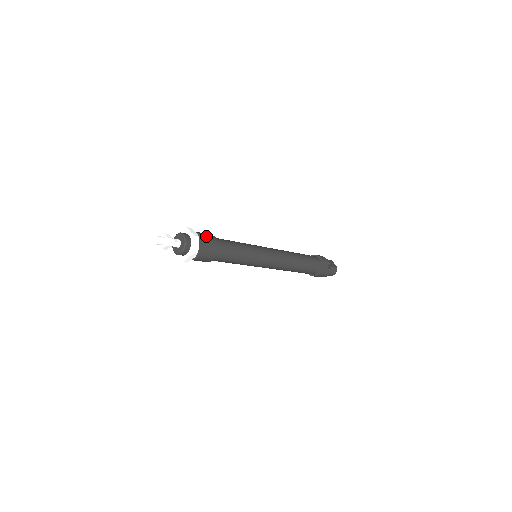
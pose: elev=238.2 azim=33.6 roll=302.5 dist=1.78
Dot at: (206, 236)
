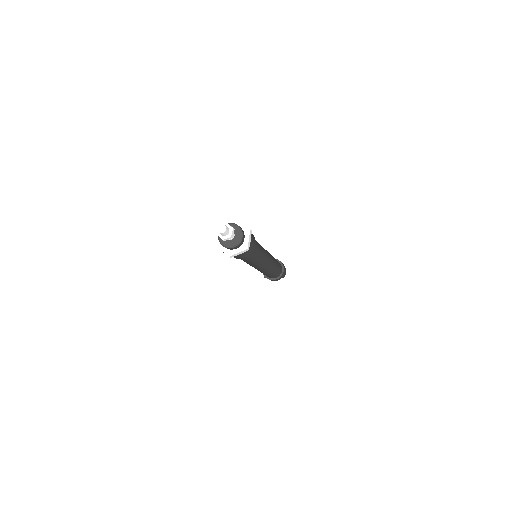
Dot at: occluded
